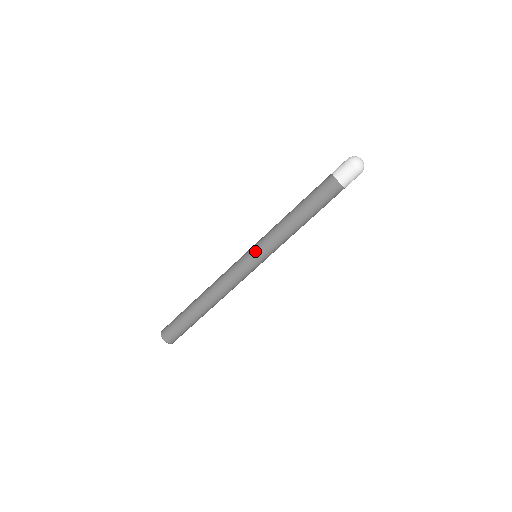
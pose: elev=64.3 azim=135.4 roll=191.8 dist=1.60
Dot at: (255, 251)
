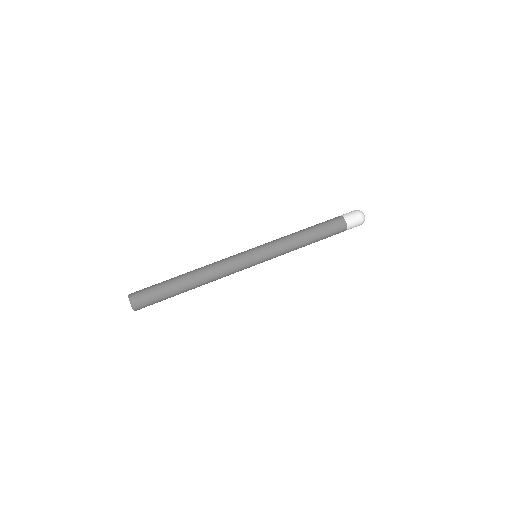
Dot at: (261, 251)
